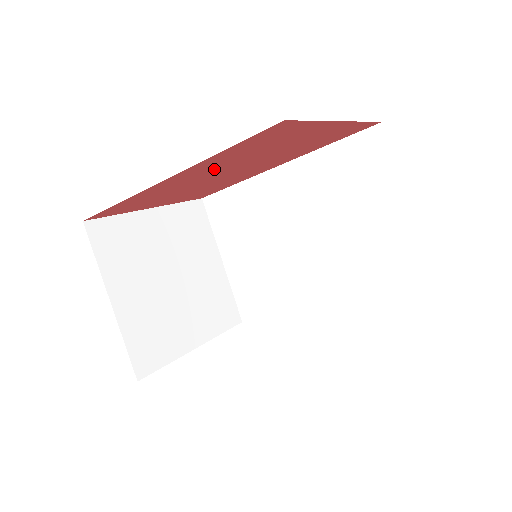
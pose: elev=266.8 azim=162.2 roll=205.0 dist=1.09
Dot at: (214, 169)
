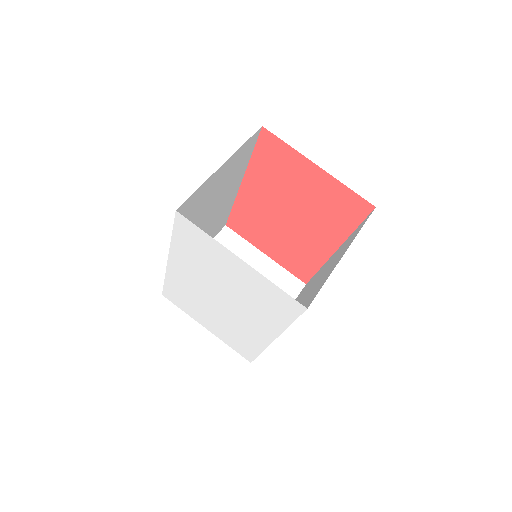
Dot at: (268, 194)
